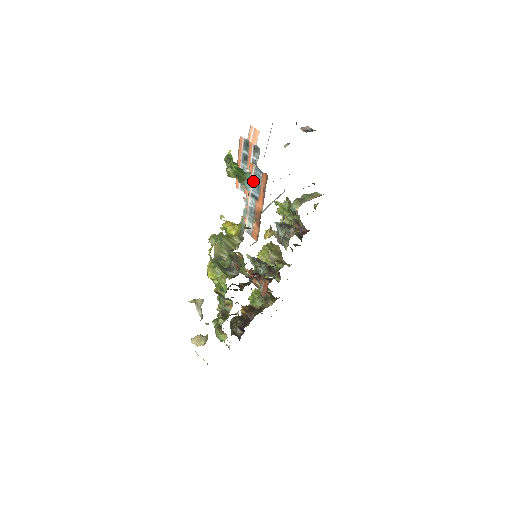
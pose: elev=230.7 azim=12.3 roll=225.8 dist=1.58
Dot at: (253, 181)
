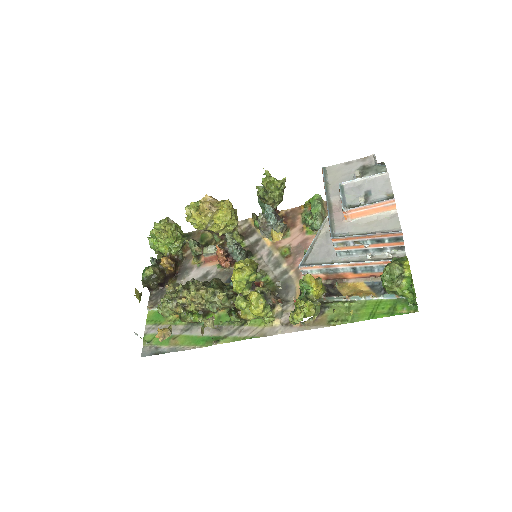
Dot at: (372, 266)
